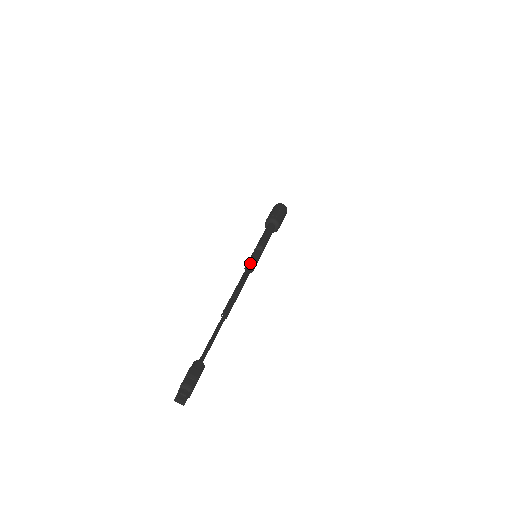
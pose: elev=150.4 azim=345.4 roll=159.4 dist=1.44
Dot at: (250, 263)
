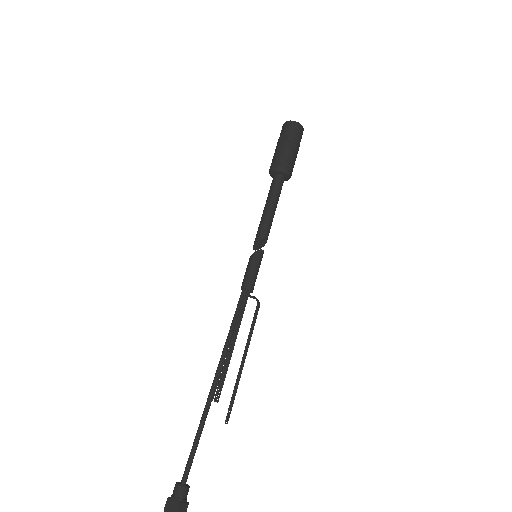
Dot at: (258, 304)
